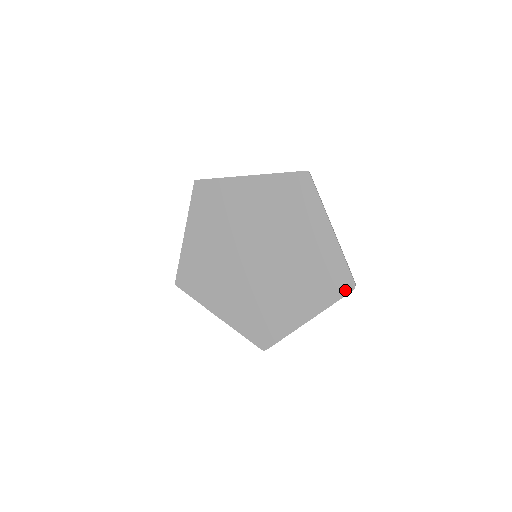
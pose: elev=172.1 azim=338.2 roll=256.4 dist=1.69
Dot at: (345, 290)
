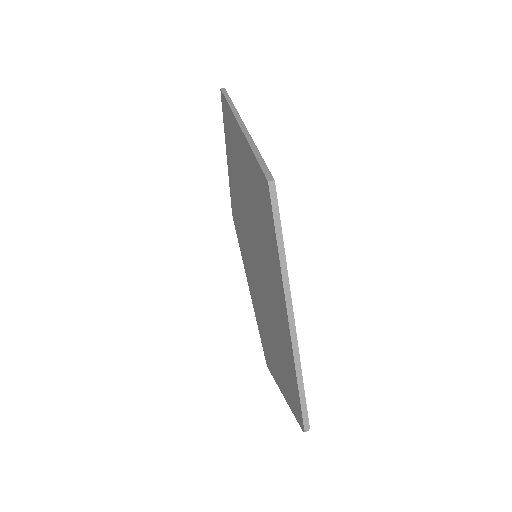
Dot at: (298, 417)
